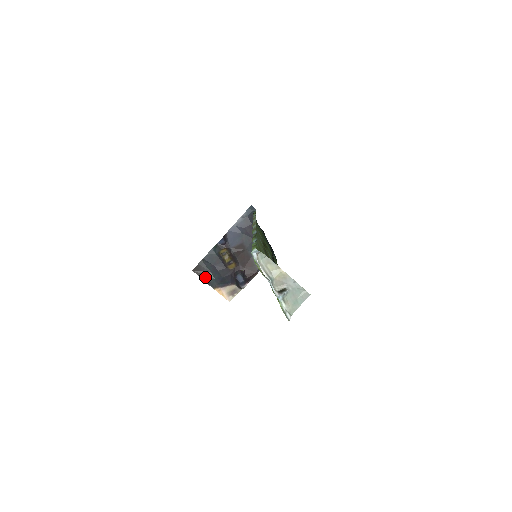
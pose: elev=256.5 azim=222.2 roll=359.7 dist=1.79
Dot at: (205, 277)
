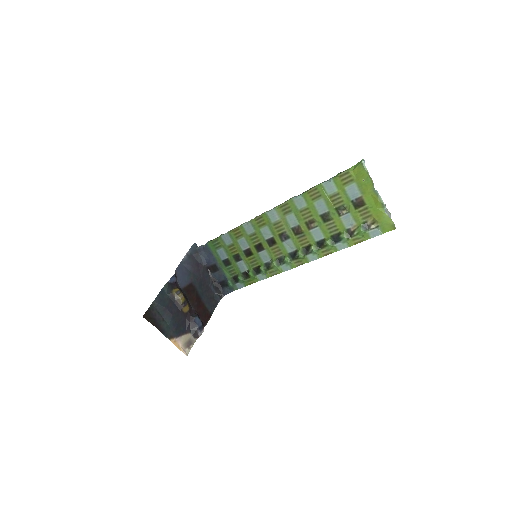
Dot at: (158, 324)
